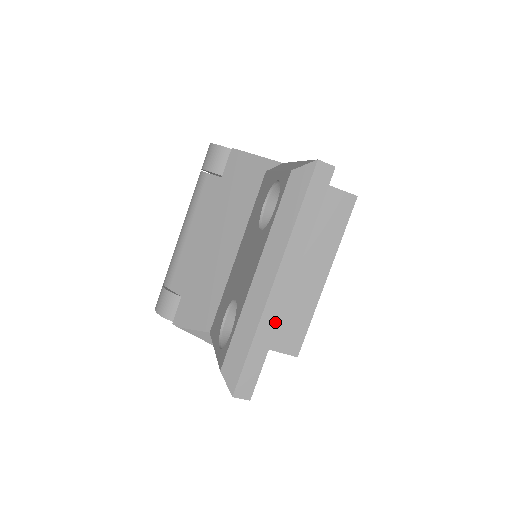
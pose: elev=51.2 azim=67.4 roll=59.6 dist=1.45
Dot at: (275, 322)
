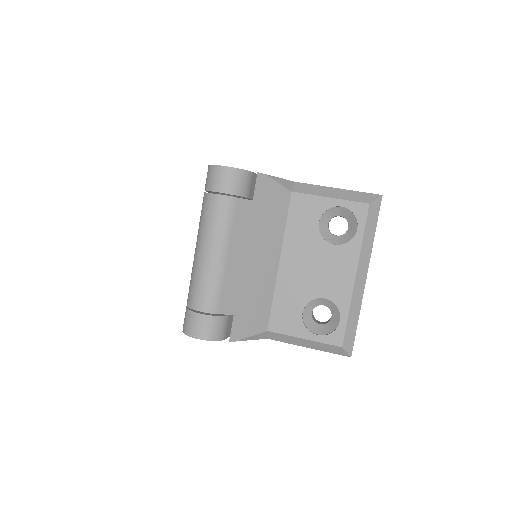
Dot at: occluded
